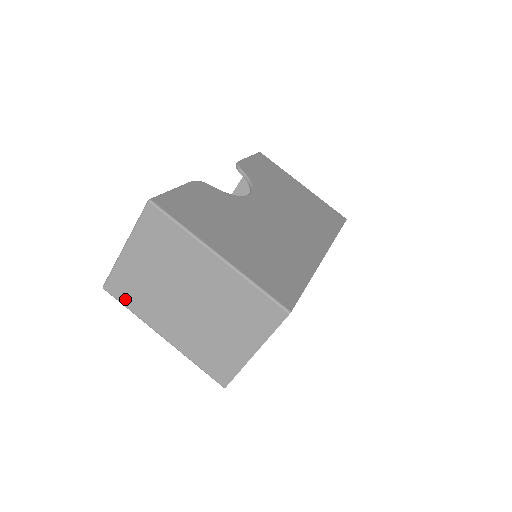
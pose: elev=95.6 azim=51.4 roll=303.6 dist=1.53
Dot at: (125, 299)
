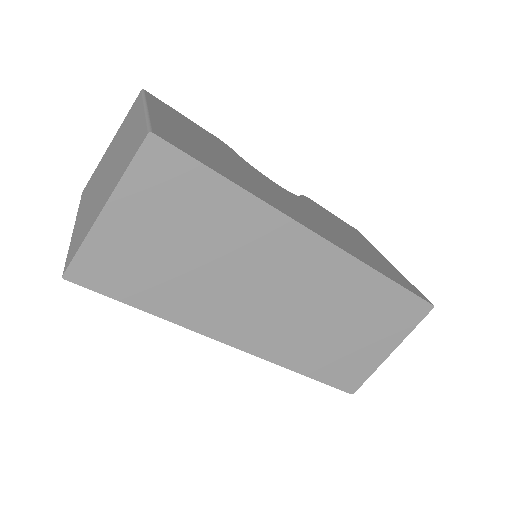
Dot at: (84, 195)
